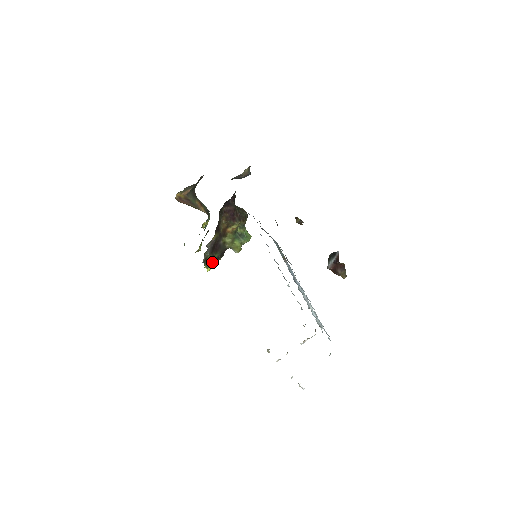
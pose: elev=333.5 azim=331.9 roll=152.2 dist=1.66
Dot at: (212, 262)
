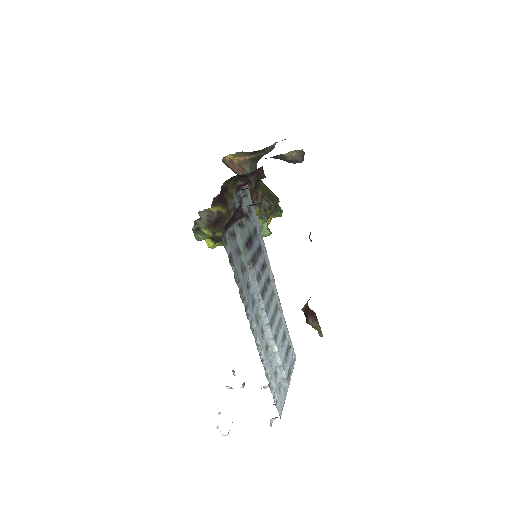
Dot at: (213, 239)
